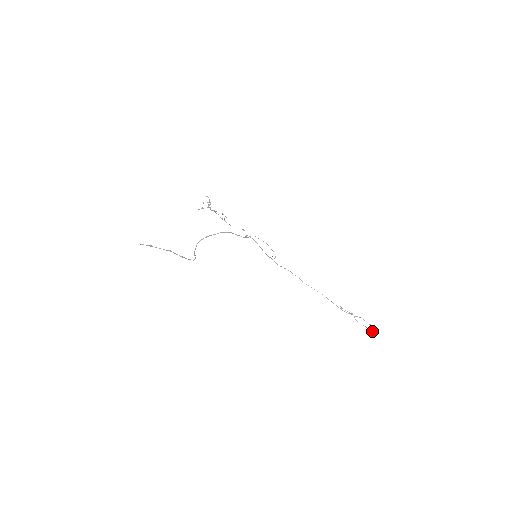
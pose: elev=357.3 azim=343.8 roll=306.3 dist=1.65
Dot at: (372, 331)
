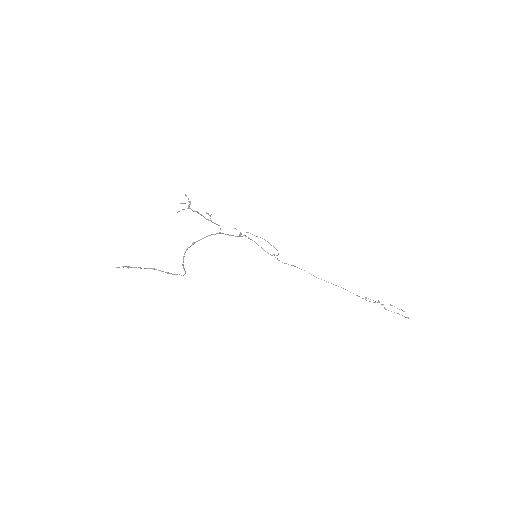
Dot at: (406, 317)
